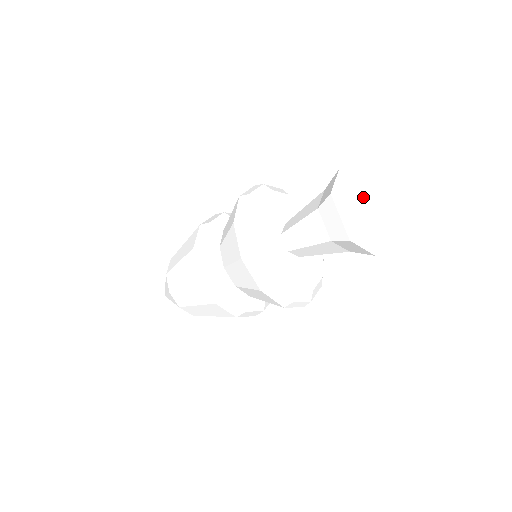
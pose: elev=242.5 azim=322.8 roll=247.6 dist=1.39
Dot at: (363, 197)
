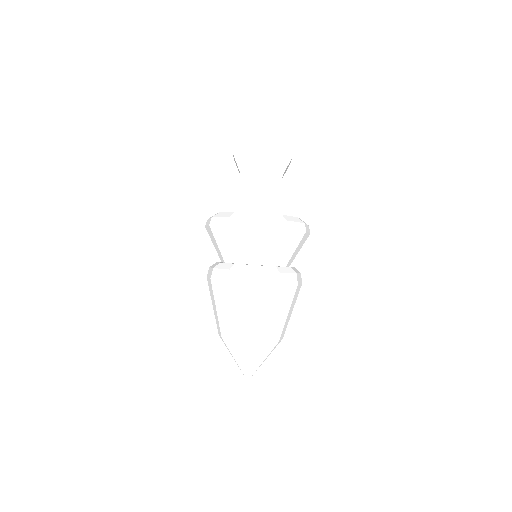
Dot at: occluded
